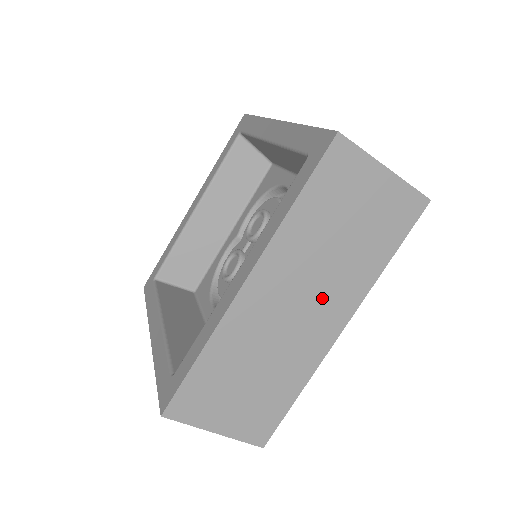
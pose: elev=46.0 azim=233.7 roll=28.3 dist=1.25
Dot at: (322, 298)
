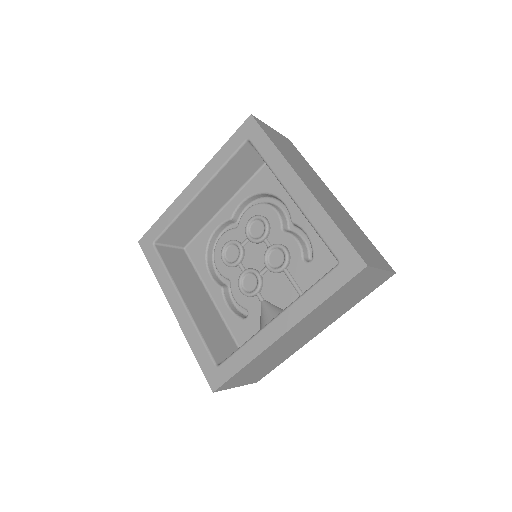
Dot at: (318, 325)
